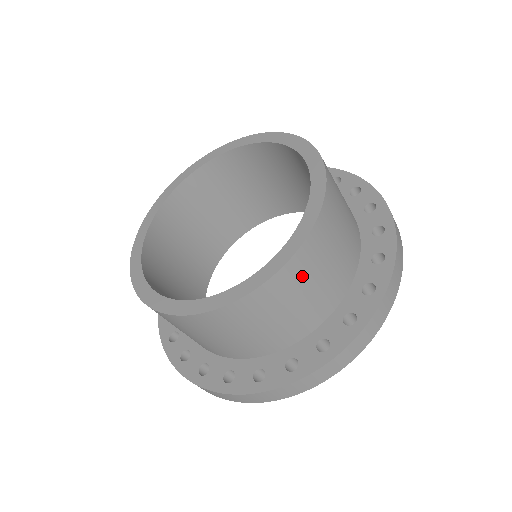
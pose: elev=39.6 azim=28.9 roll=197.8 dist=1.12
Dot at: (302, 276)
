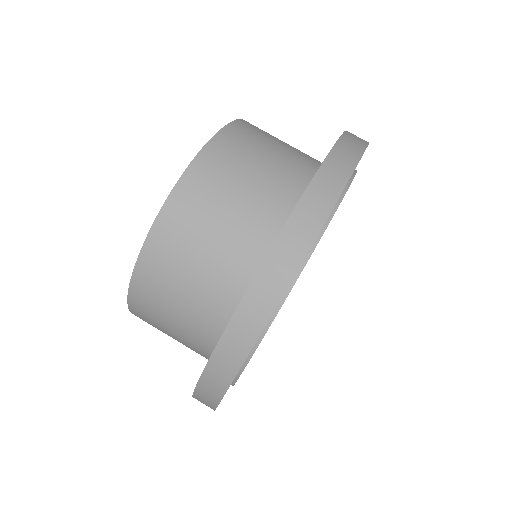
Dot at: occluded
